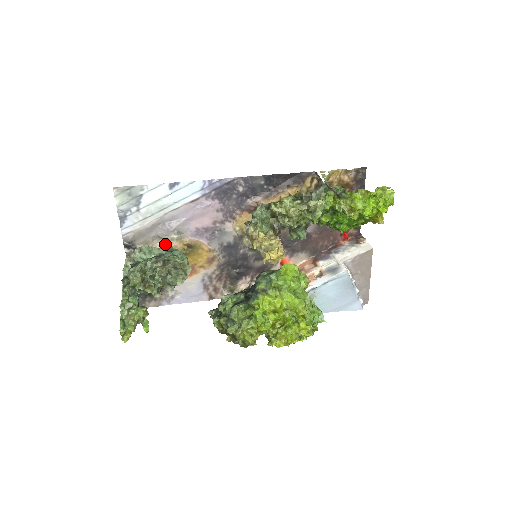
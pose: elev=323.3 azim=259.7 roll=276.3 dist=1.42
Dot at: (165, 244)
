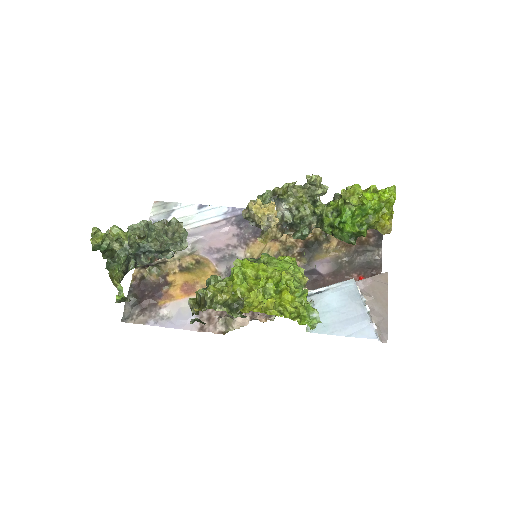
Dot at: (177, 257)
